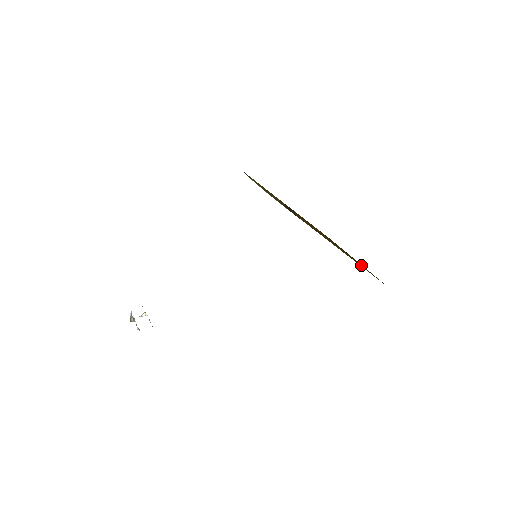
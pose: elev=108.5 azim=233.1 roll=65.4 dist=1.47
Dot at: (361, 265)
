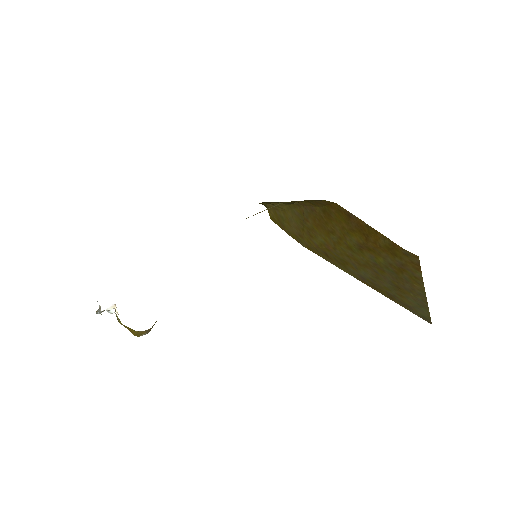
Dot at: (372, 233)
